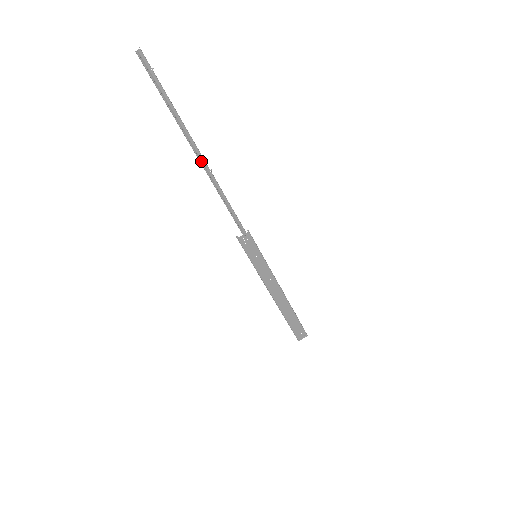
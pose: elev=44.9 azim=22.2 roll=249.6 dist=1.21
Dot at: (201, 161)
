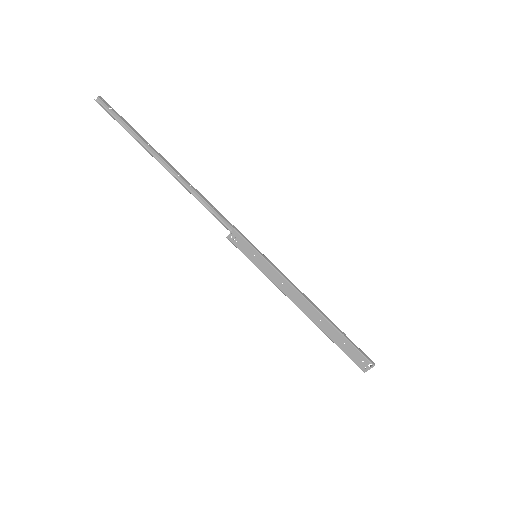
Dot at: (168, 168)
